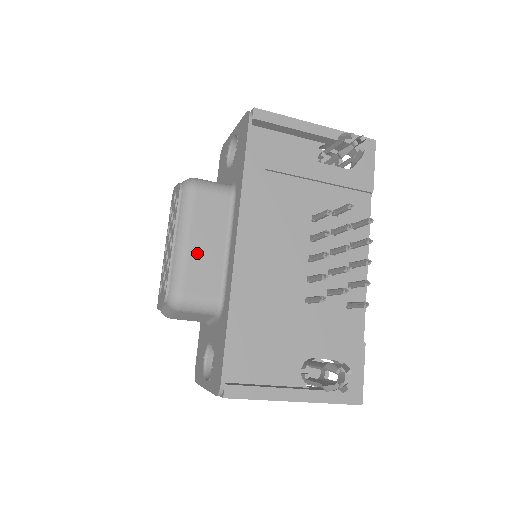
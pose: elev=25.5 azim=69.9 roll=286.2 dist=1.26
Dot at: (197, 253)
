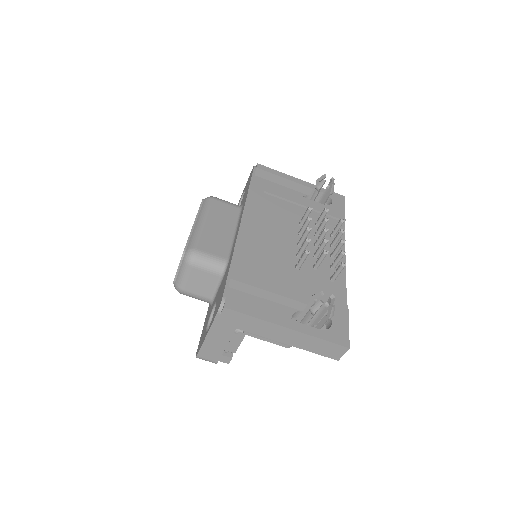
Dot at: (211, 230)
